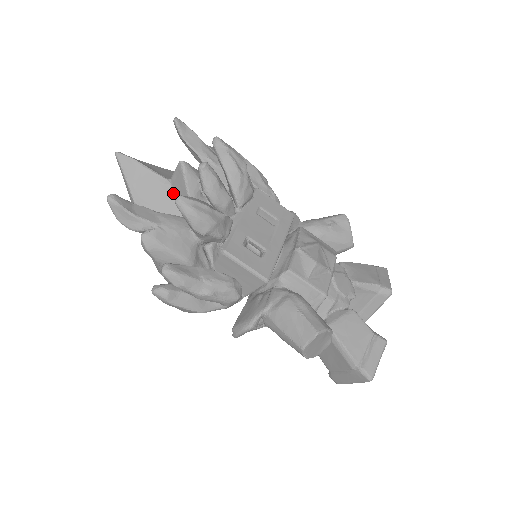
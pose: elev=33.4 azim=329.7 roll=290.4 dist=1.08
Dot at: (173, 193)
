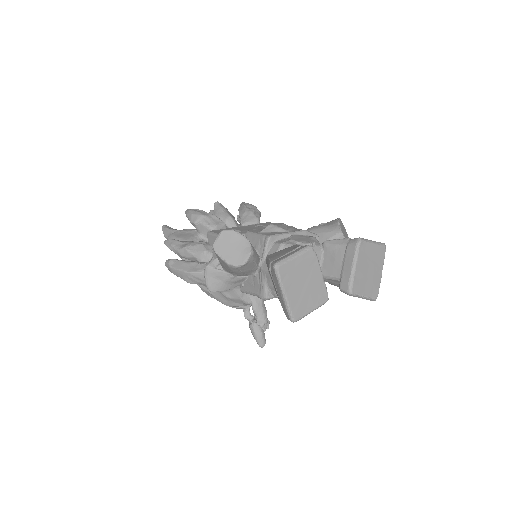
Dot at: occluded
